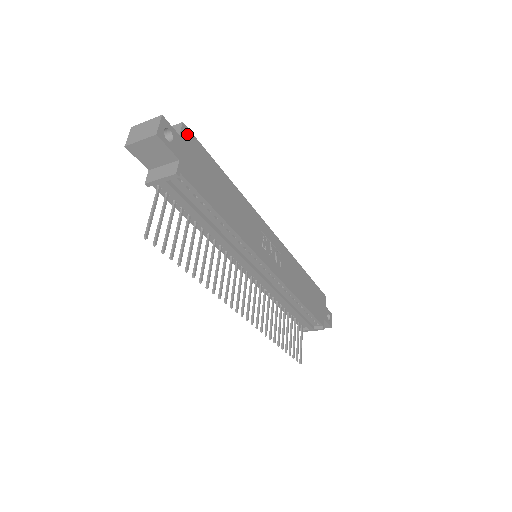
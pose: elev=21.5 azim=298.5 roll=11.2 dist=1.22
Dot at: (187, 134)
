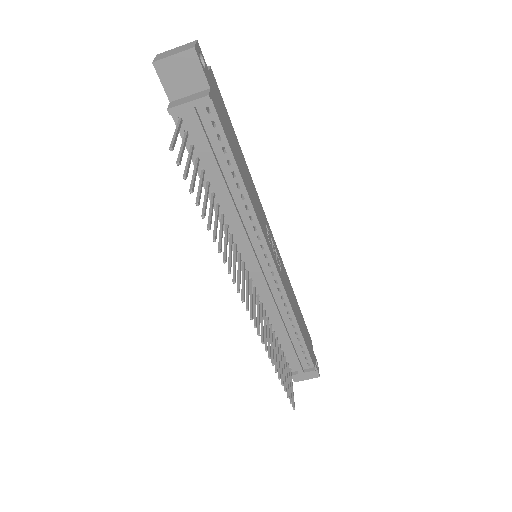
Dot at: (213, 78)
